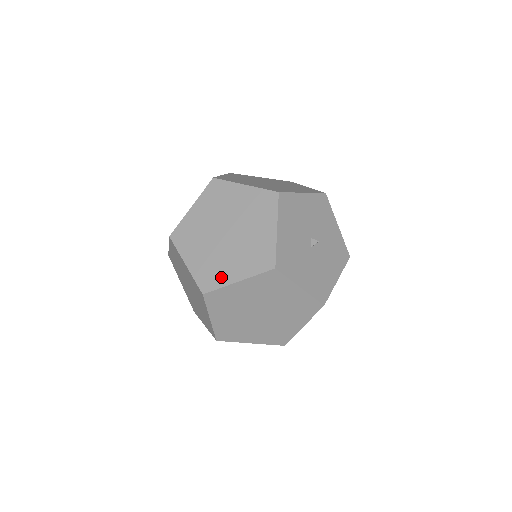
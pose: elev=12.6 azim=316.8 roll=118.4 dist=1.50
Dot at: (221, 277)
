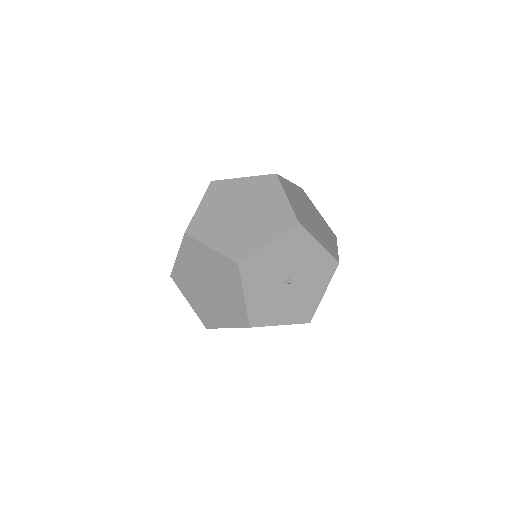
Dot at: (206, 235)
